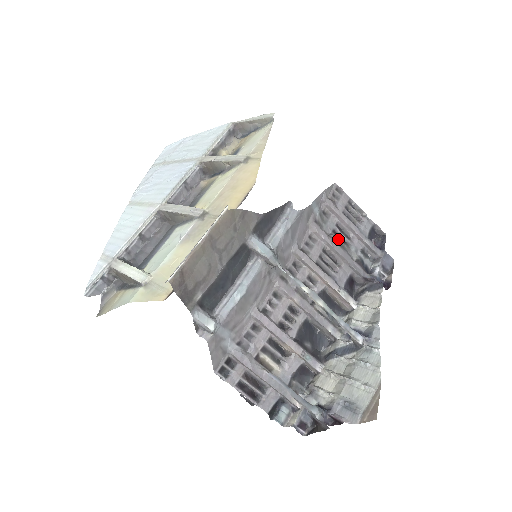
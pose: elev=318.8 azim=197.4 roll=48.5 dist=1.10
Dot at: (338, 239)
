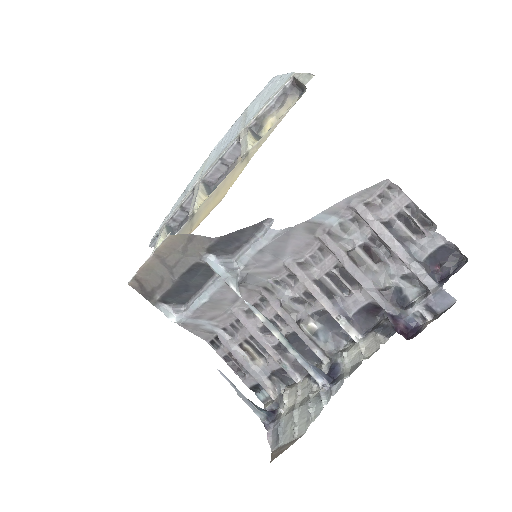
Dot at: (364, 257)
